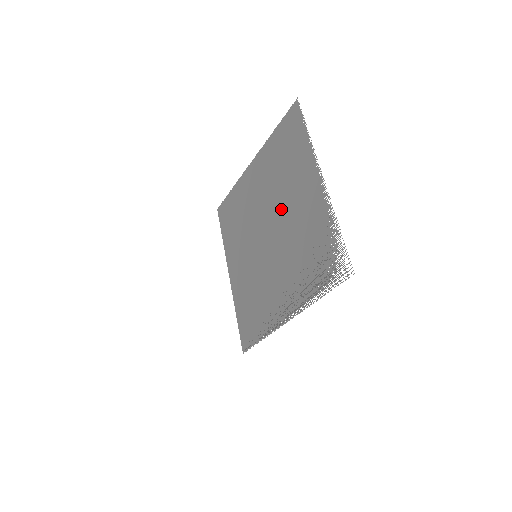
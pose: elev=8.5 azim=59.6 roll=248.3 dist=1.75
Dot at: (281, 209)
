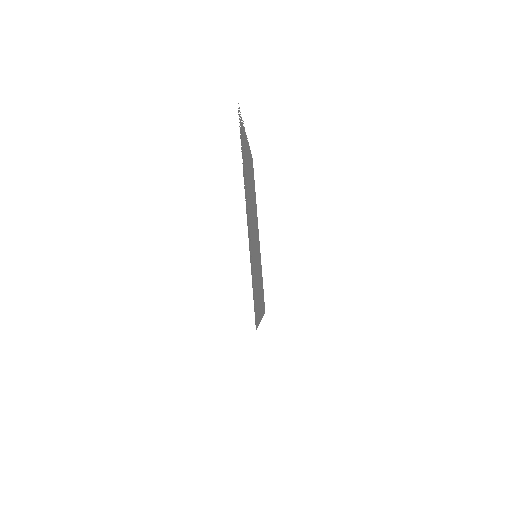
Dot at: (252, 199)
